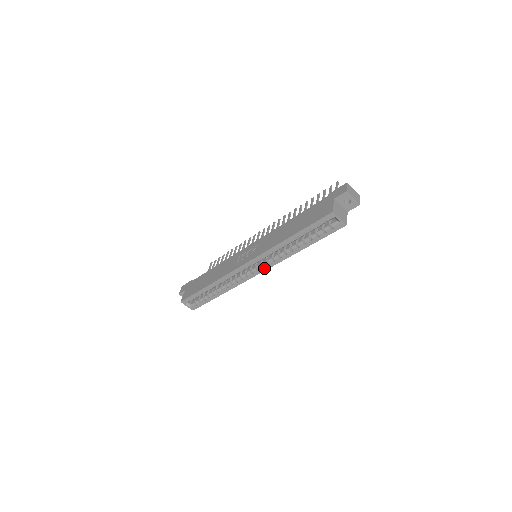
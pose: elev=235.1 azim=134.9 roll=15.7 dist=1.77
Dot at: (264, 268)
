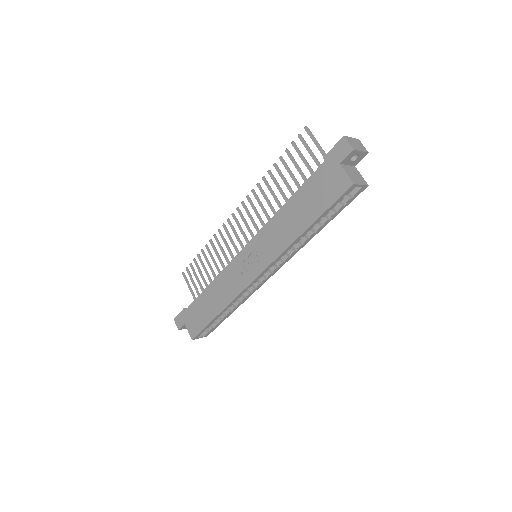
Dot at: (279, 267)
